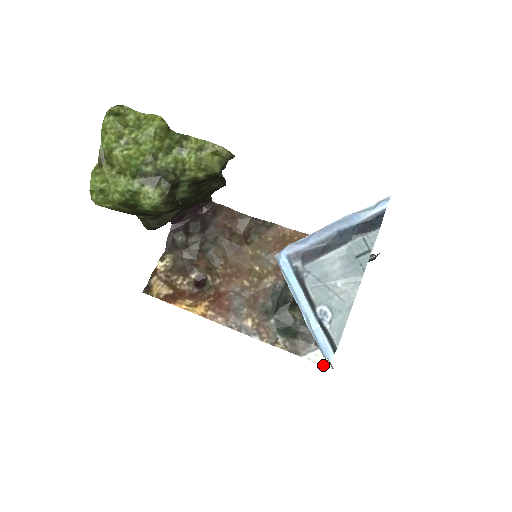
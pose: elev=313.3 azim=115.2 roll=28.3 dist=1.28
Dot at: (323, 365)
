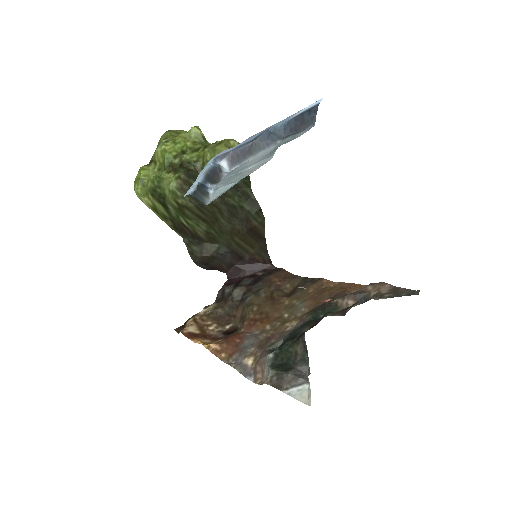
Dot at: (302, 401)
